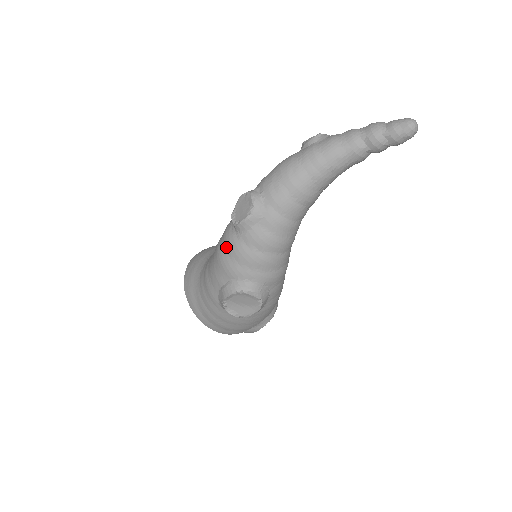
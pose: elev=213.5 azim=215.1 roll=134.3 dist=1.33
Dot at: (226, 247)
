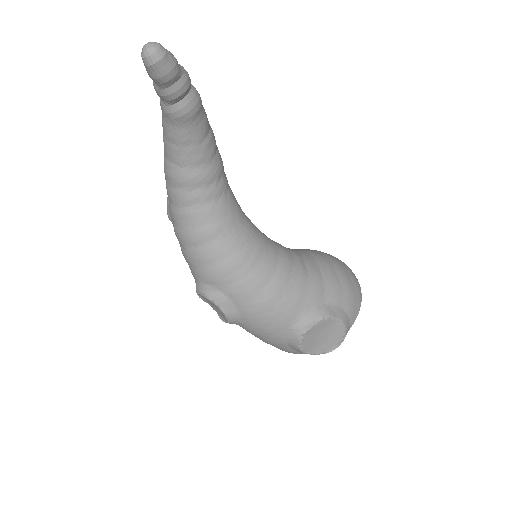
Dot at: occluded
